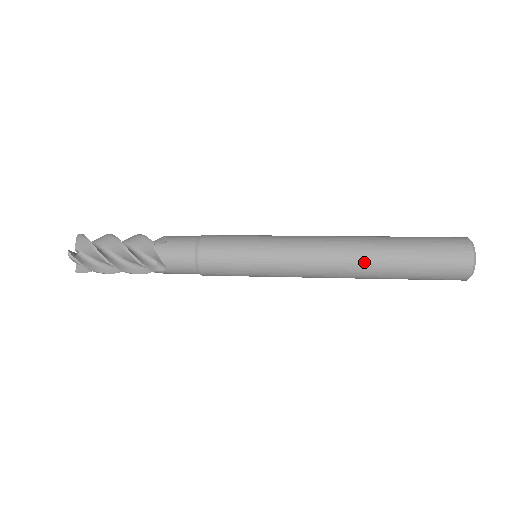
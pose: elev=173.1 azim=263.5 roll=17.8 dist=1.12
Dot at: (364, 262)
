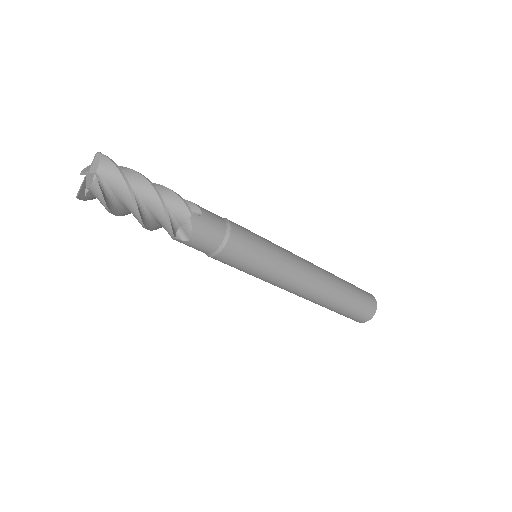
Dot at: (328, 272)
